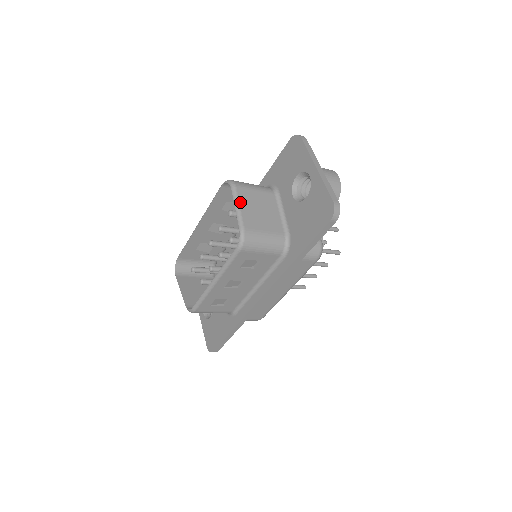
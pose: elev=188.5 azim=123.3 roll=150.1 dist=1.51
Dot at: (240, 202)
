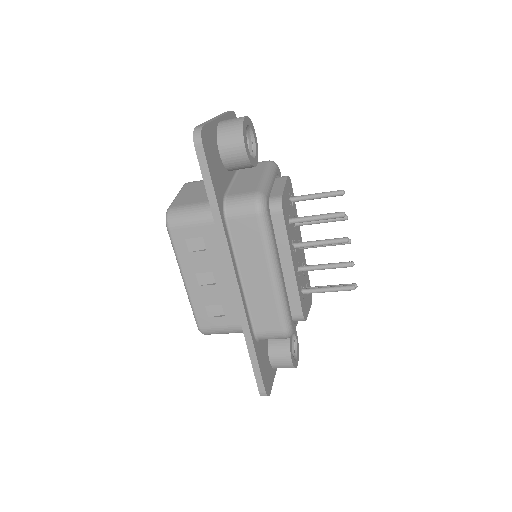
Dot at: (181, 192)
